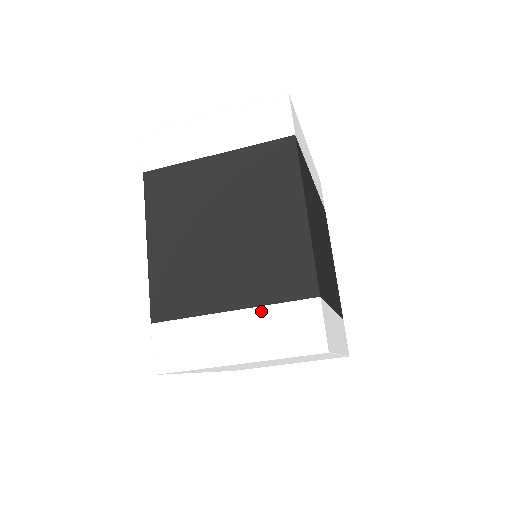
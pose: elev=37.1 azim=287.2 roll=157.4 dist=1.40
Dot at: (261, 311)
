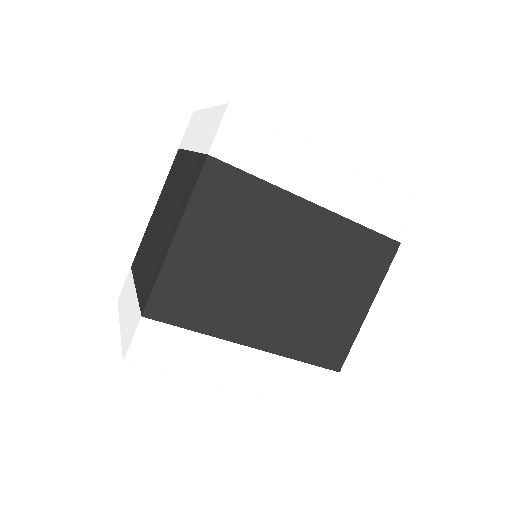
Dot at: (136, 300)
